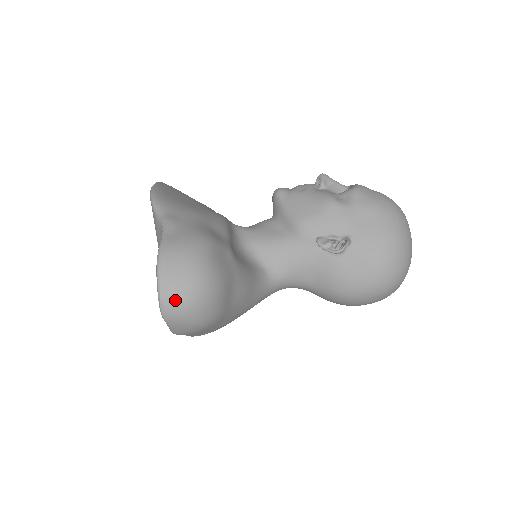
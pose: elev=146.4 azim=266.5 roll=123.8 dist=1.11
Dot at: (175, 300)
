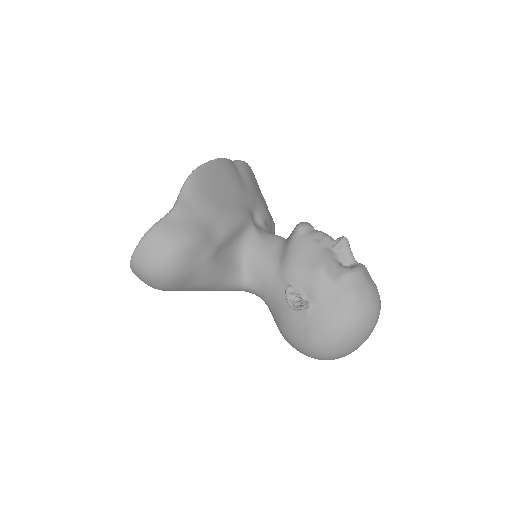
Dot at: (139, 265)
